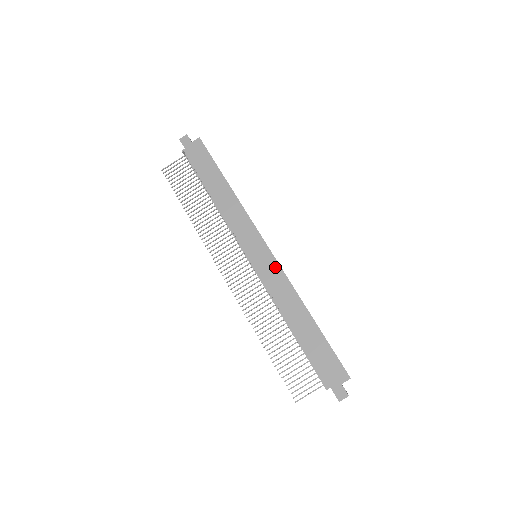
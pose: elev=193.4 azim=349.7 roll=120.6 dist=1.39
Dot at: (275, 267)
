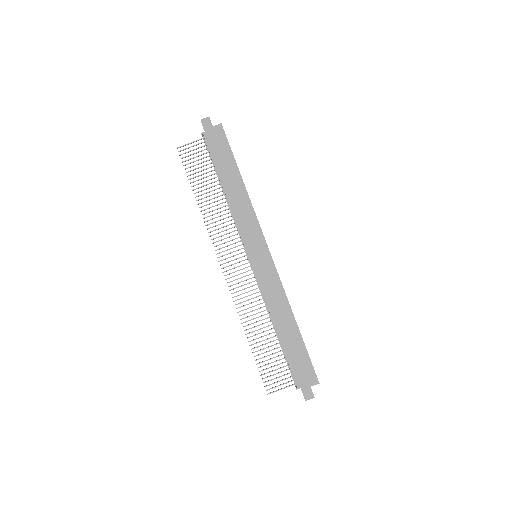
Dot at: (272, 272)
